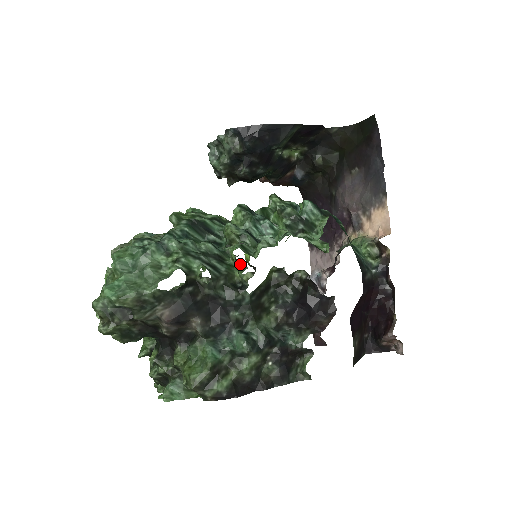
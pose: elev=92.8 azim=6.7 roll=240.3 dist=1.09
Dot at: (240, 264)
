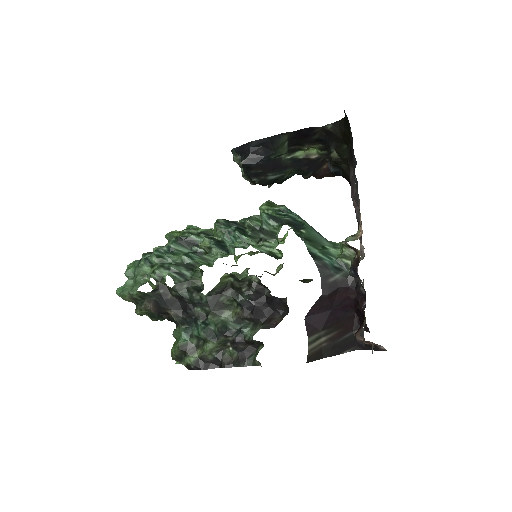
Dot at: (203, 271)
